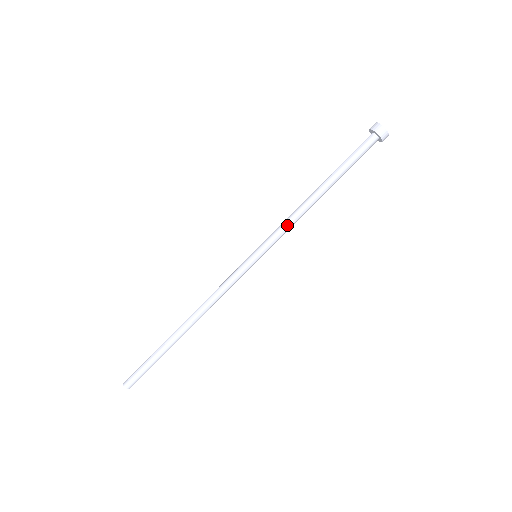
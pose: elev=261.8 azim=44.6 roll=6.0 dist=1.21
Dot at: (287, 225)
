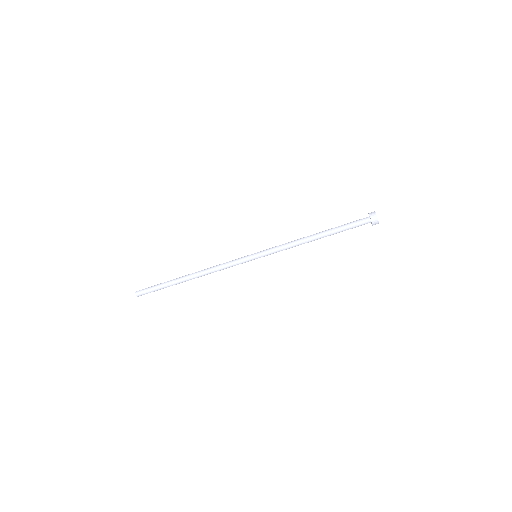
Dot at: (285, 248)
